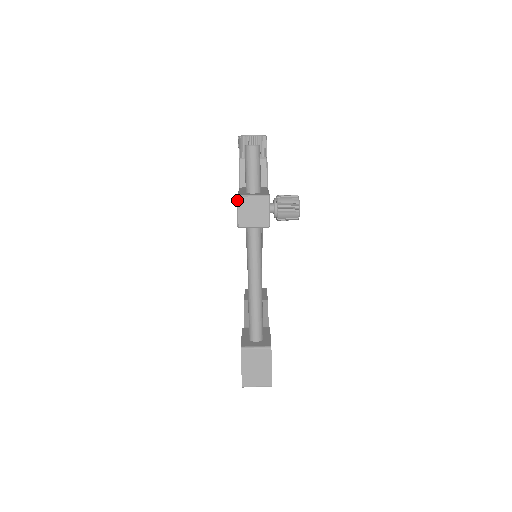
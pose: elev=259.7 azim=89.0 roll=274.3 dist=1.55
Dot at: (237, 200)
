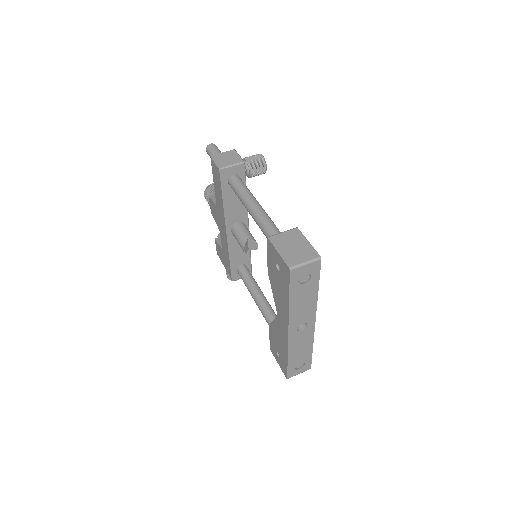
Dot at: (212, 157)
